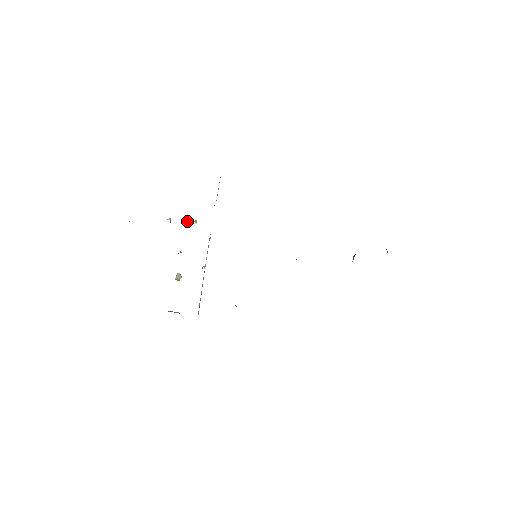
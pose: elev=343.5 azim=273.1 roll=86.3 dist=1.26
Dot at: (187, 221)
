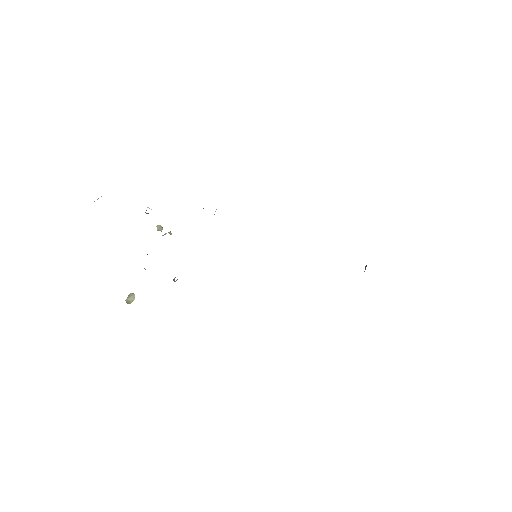
Dot at: (160, 229)
